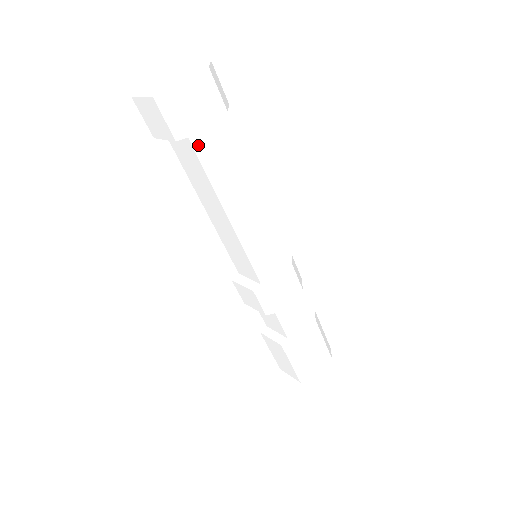
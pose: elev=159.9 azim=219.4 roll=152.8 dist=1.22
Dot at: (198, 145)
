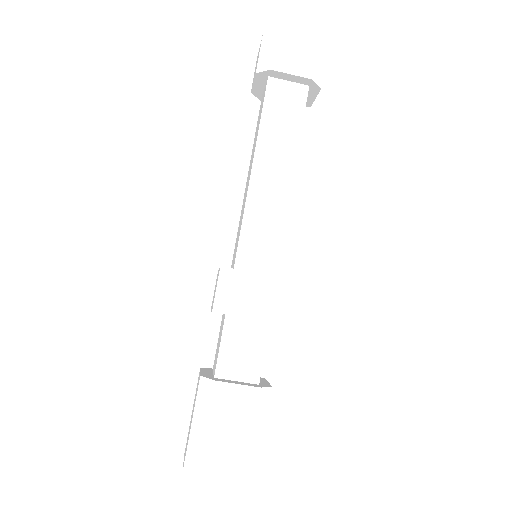
Dot at: (272, 92)
